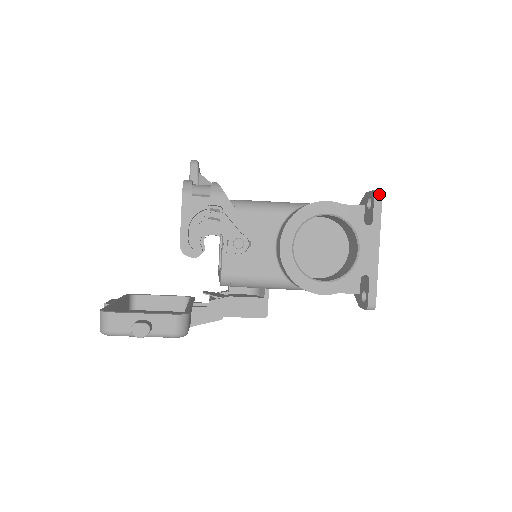
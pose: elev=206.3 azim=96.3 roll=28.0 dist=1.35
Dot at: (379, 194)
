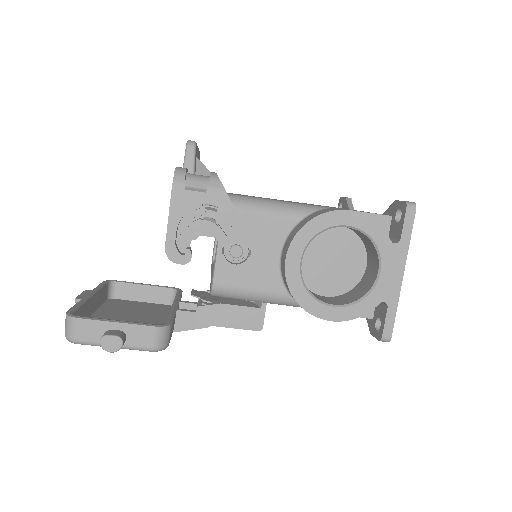
Dot at: (412, 207)
